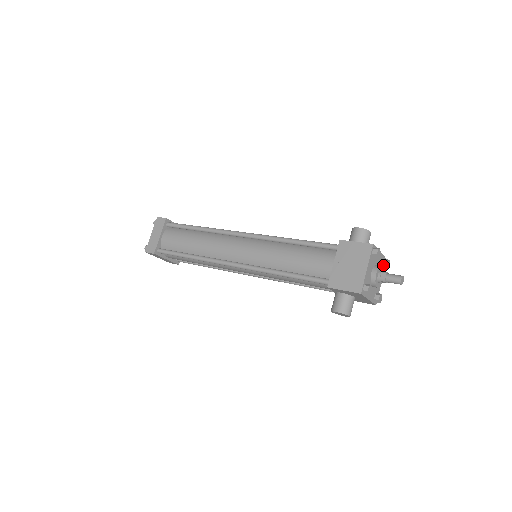
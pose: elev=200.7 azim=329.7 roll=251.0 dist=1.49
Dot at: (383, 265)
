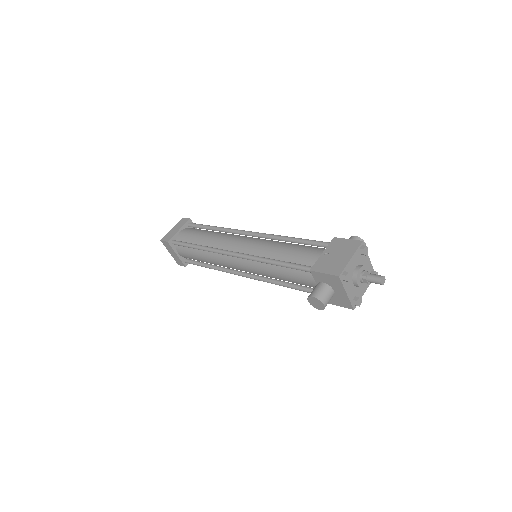
Dot at: occluded
